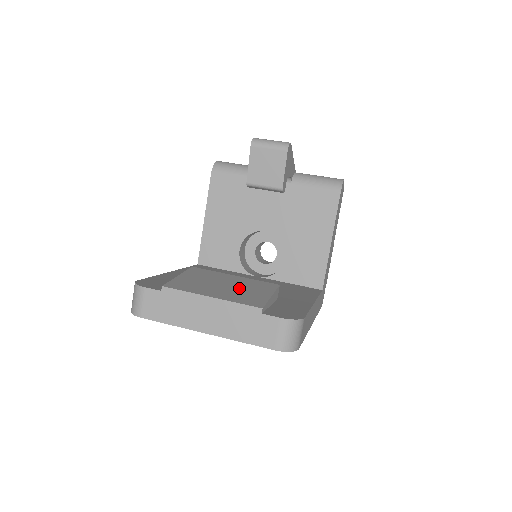
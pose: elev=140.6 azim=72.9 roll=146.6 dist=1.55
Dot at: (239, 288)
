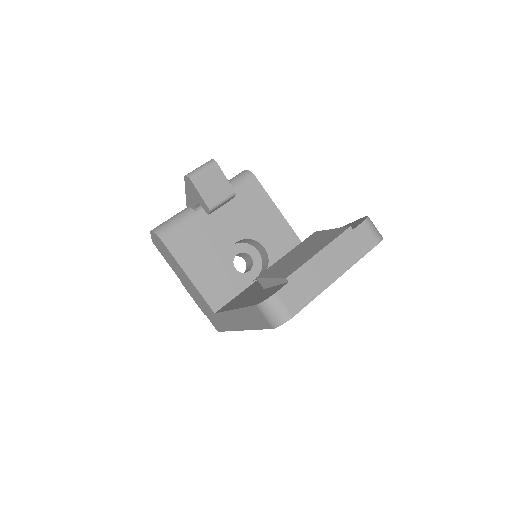
Dot at: (311, 245)
